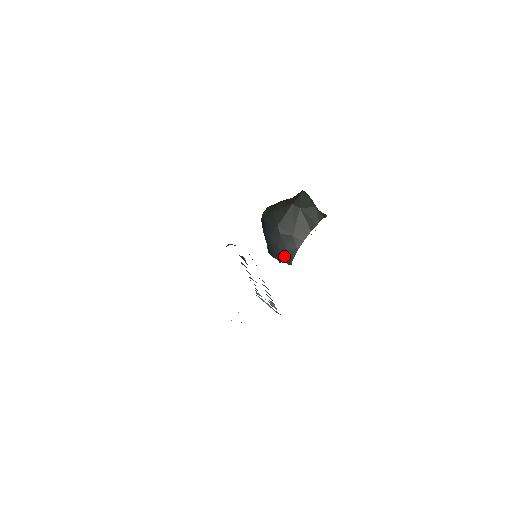
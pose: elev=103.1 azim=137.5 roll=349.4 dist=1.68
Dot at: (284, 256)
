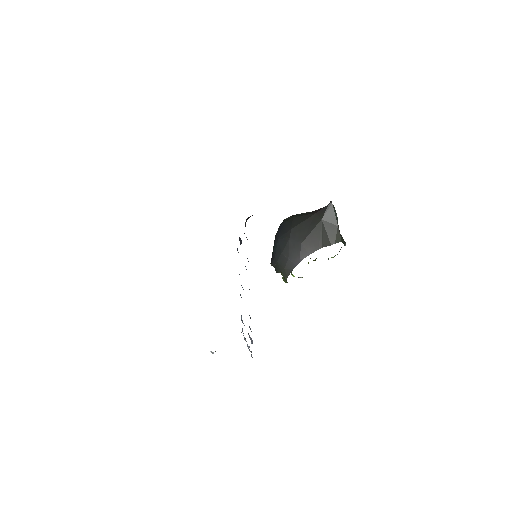
Dot at: (283, 264)
